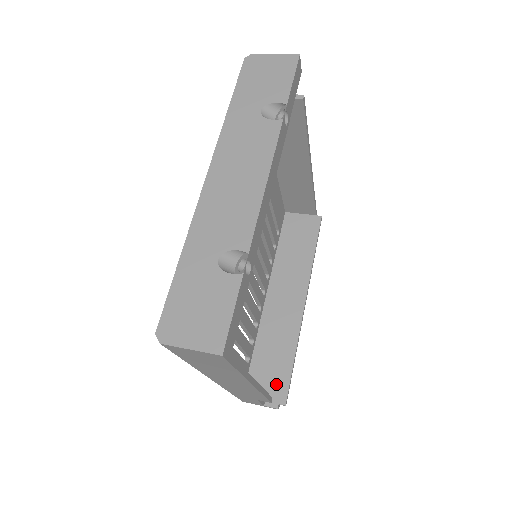
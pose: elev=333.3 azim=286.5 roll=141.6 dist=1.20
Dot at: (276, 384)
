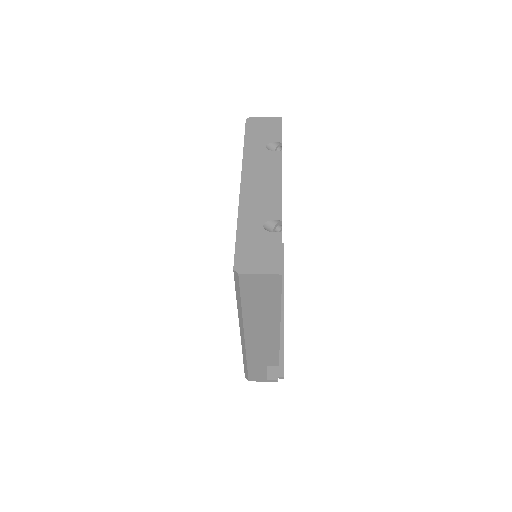
Dot at: occluded
